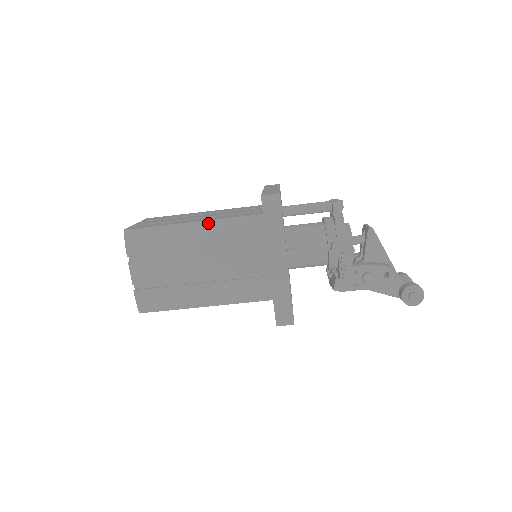
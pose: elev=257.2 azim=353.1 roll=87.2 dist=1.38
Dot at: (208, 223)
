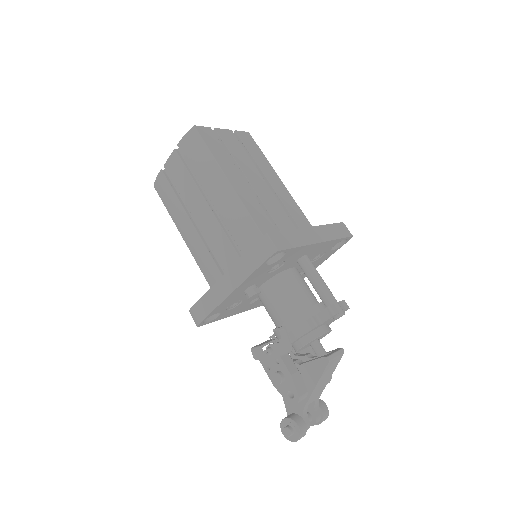
Dot at: (235, 196)
